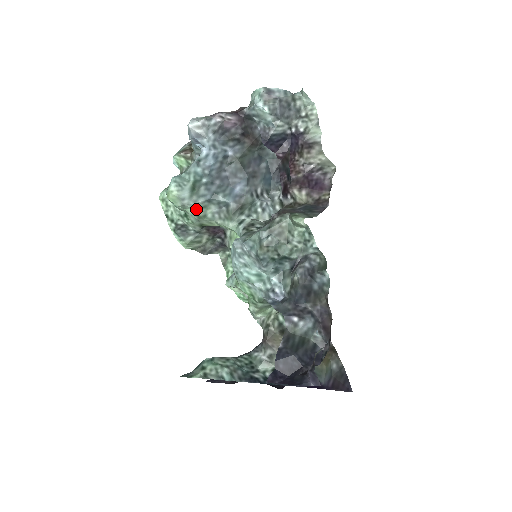
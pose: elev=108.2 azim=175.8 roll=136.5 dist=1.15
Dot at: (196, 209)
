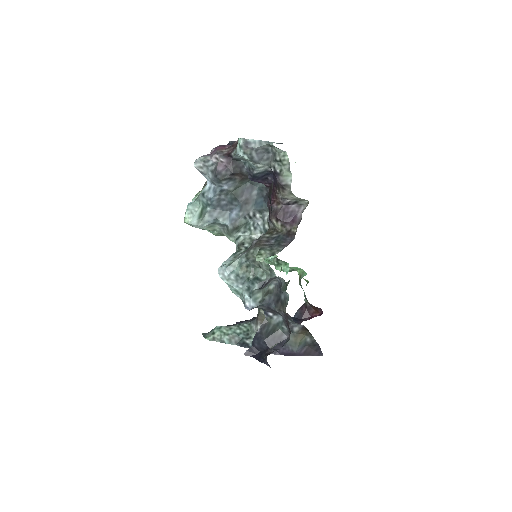
Dot at: (205, 228)
